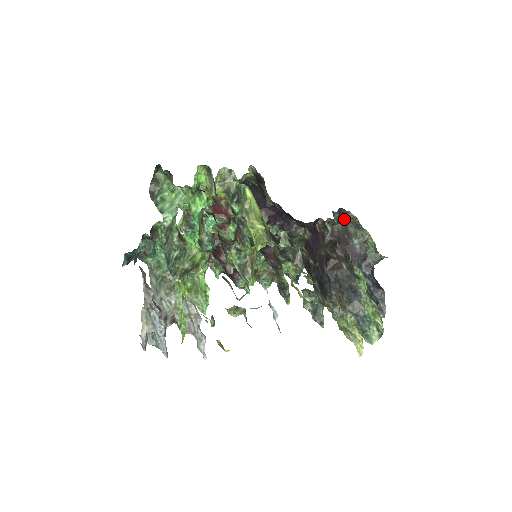
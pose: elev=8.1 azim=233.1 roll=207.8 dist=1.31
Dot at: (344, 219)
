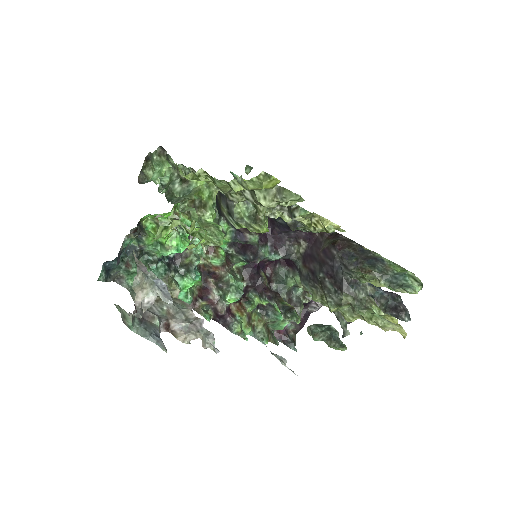
Dot at: occluded
